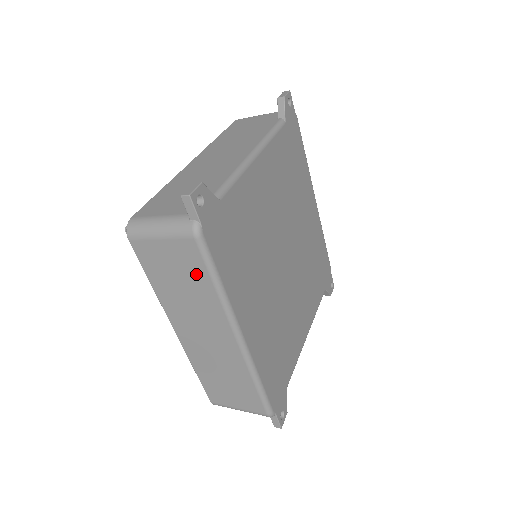
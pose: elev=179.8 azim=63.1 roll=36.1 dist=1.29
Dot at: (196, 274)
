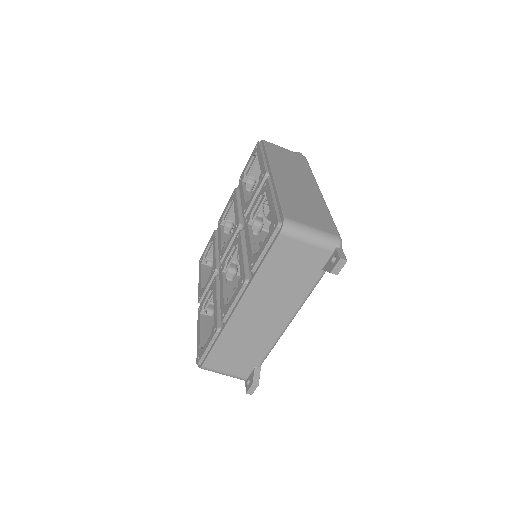
Dot at: (301, 163)
